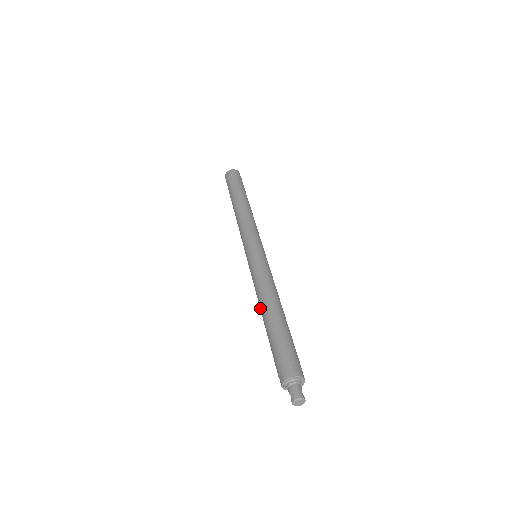
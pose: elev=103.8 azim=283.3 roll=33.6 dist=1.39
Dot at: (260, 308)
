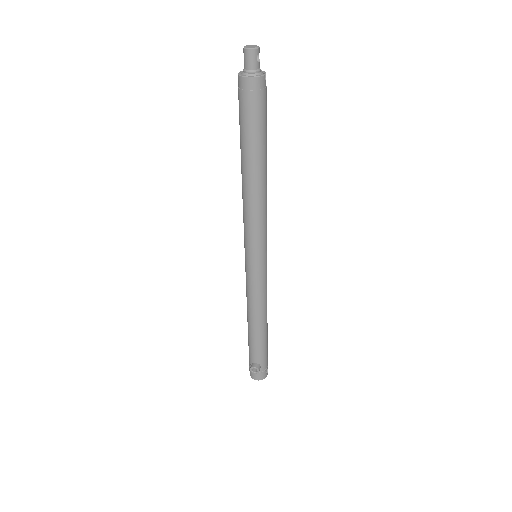
Dot at: occluded
